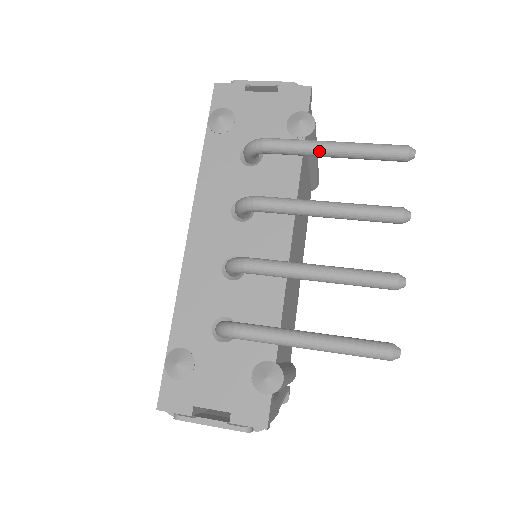
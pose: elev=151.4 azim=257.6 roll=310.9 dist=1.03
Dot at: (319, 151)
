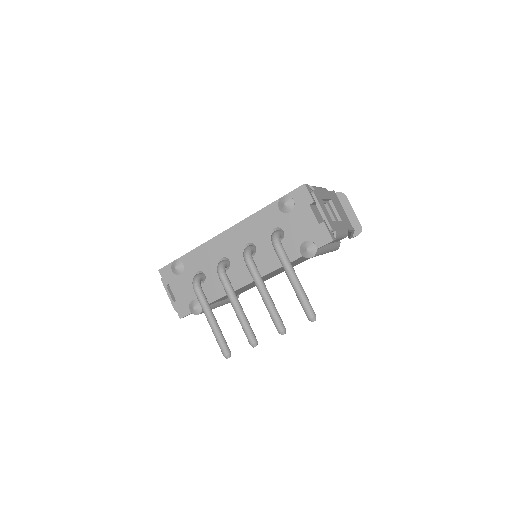
Dot at: (287, 275)
